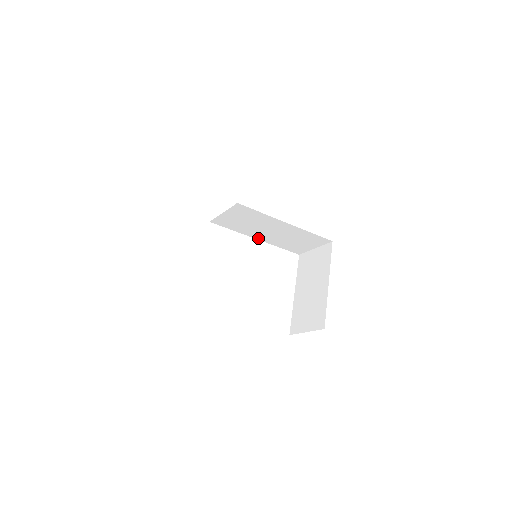
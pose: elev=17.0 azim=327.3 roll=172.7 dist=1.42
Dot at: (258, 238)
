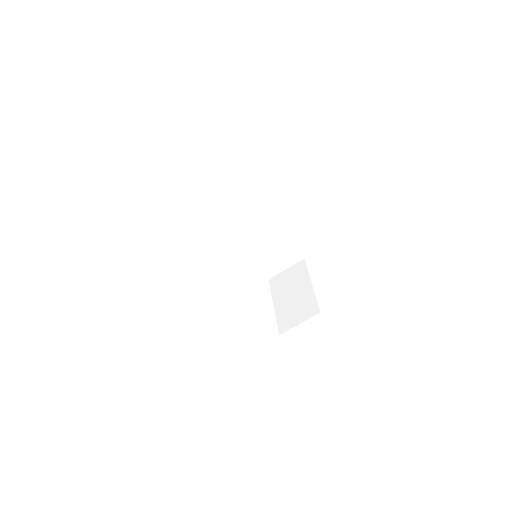
Dot at: (244, 254)
